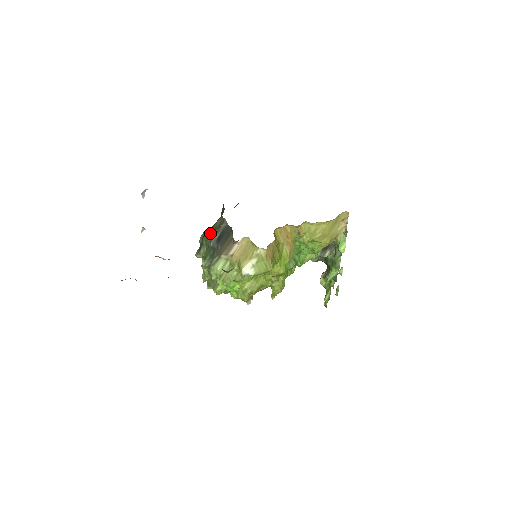
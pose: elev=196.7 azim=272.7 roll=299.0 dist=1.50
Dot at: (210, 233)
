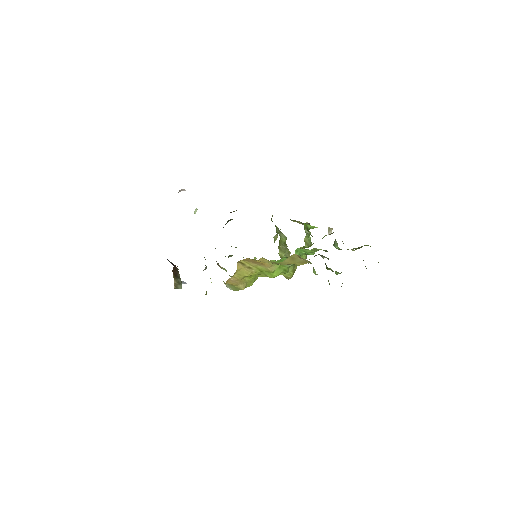
Dot at: occluded
